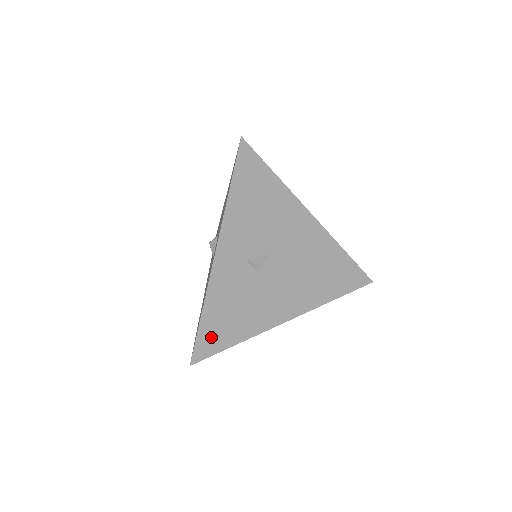
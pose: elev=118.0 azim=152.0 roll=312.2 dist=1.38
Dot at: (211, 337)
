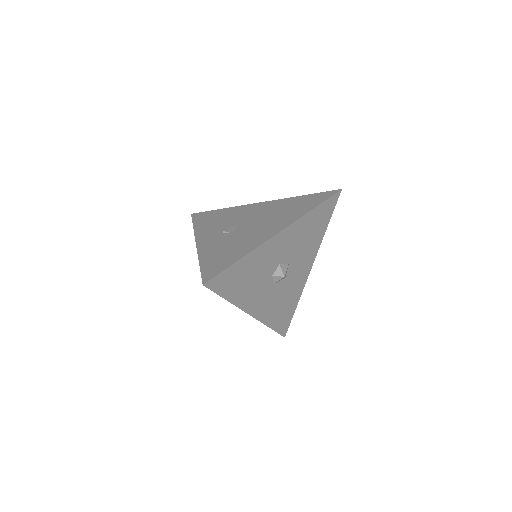
Dot at: (214, 267)
